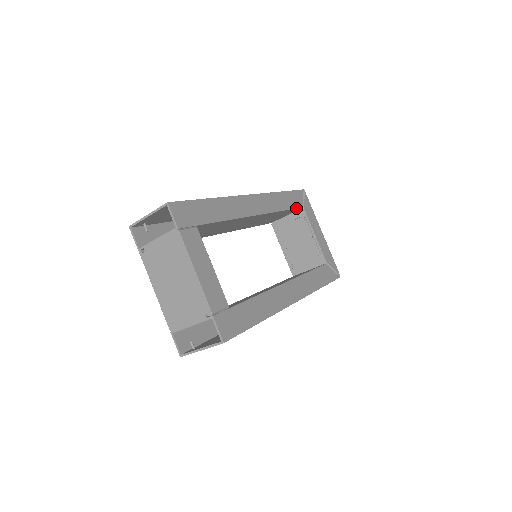
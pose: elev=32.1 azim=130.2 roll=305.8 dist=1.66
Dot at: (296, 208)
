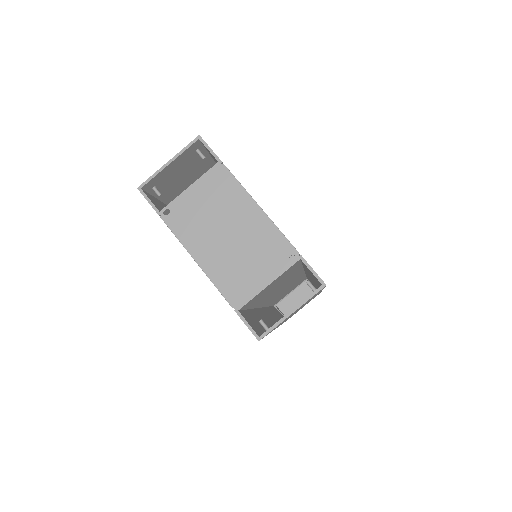
Dot at: occluded
